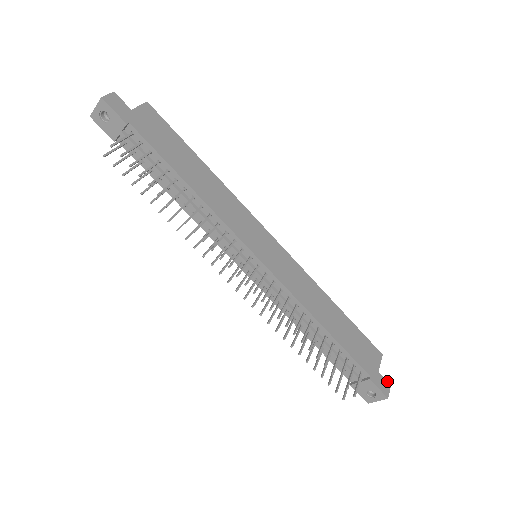
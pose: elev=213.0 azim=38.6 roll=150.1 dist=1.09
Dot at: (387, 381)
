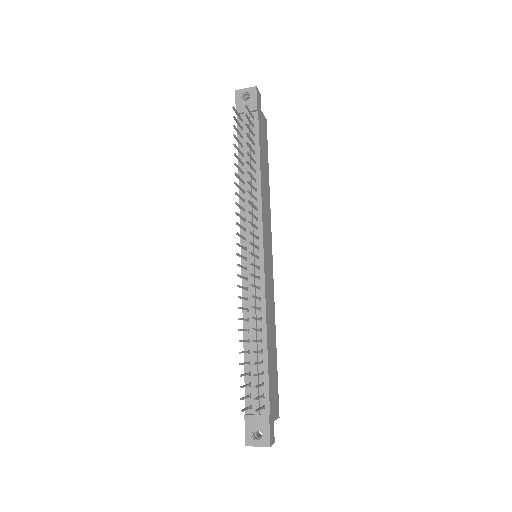
Dot at: occluded
